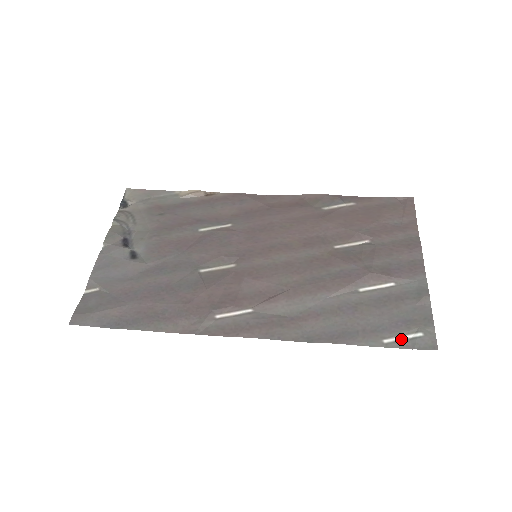
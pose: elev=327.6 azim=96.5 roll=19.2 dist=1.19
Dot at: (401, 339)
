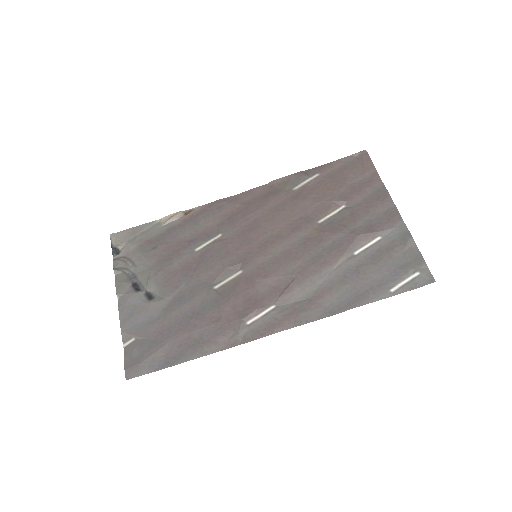
Dot at: (404, 284)
